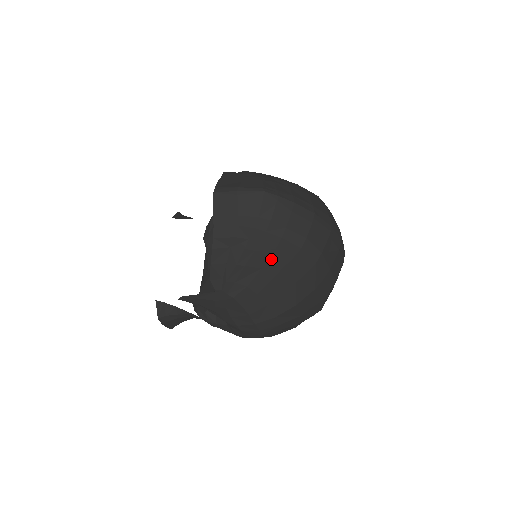
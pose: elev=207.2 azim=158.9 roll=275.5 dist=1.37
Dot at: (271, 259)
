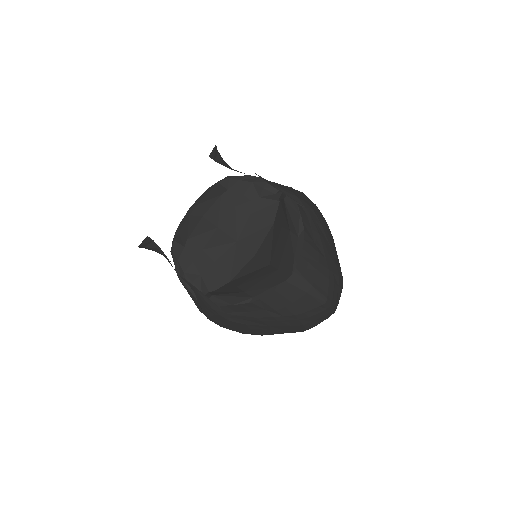
Dot at: (282, 326)
